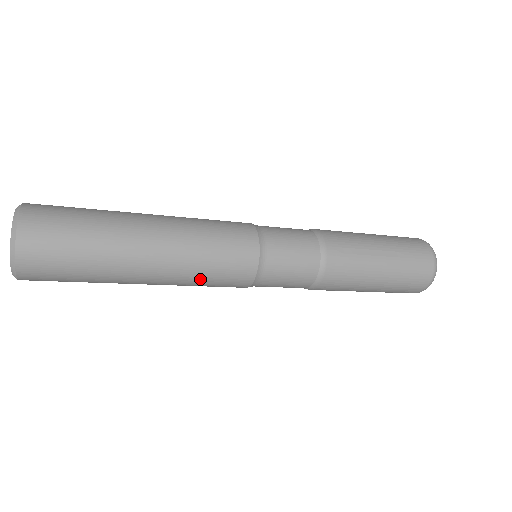
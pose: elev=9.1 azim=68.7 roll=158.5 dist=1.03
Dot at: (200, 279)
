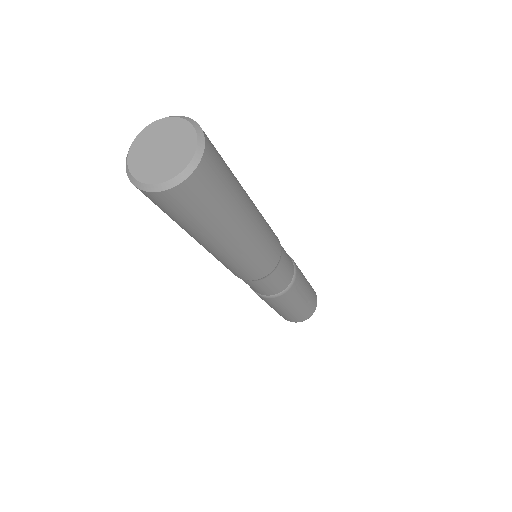
Dot at: (232, 264)
